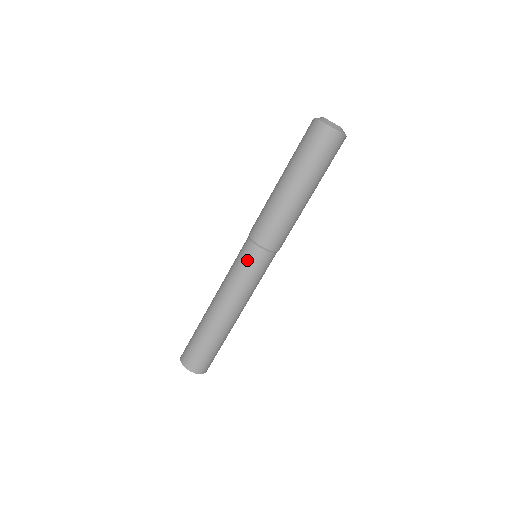
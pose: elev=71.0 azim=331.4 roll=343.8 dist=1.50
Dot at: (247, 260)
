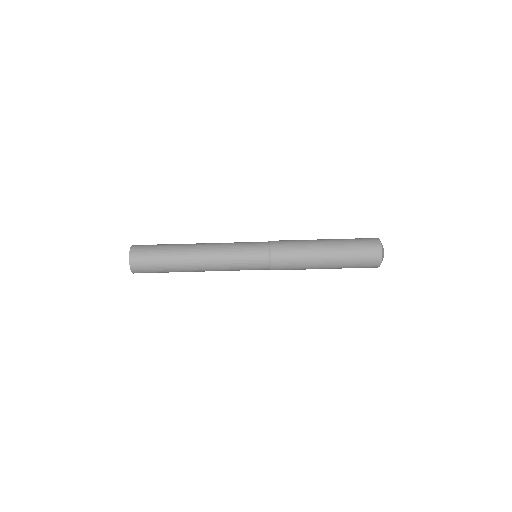
Dot at: (253, 246)
